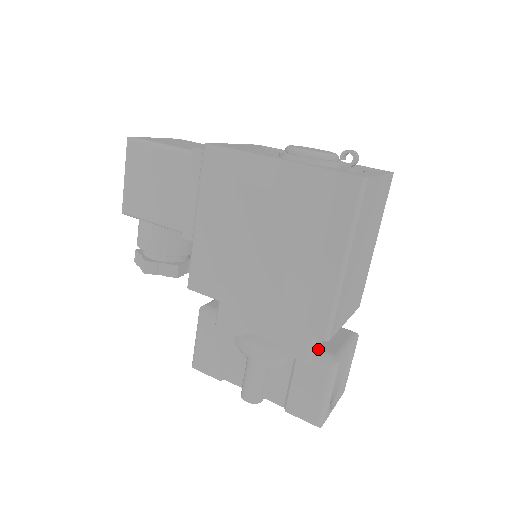
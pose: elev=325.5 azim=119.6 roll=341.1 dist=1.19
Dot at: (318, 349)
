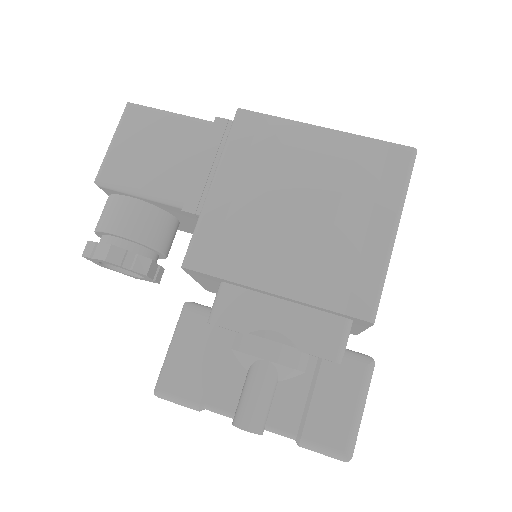
Dot at: (347, 349)
